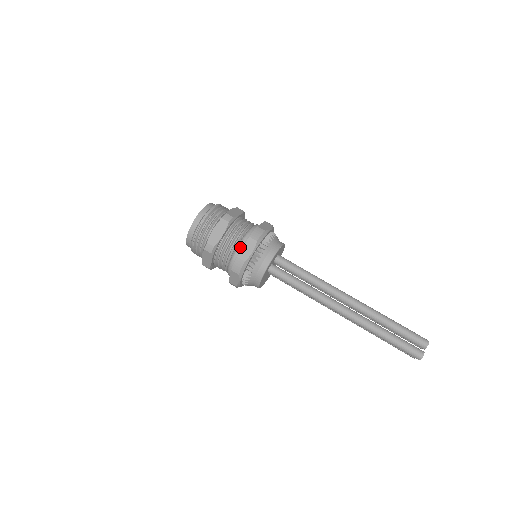
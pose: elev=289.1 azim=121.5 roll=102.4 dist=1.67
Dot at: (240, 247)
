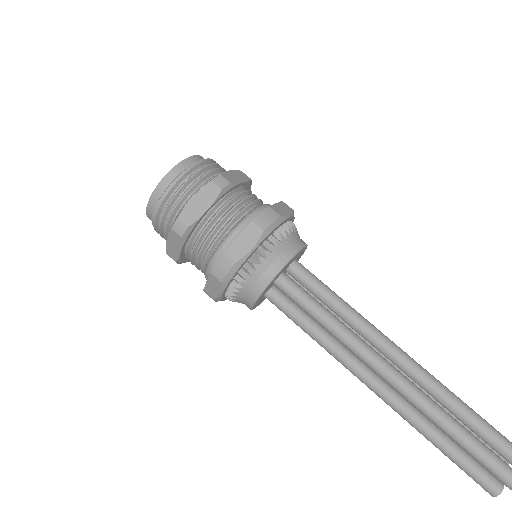
Dot at: (207, 274)
